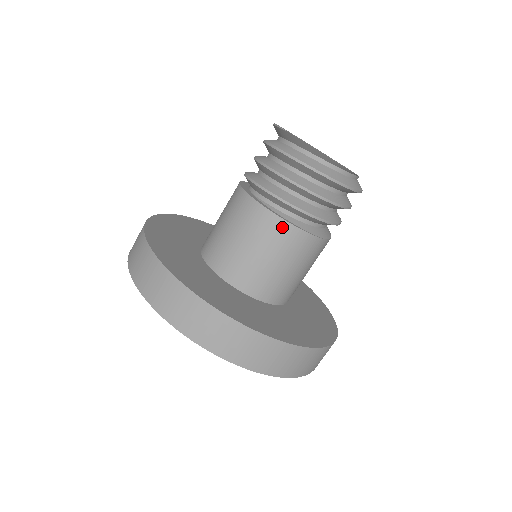
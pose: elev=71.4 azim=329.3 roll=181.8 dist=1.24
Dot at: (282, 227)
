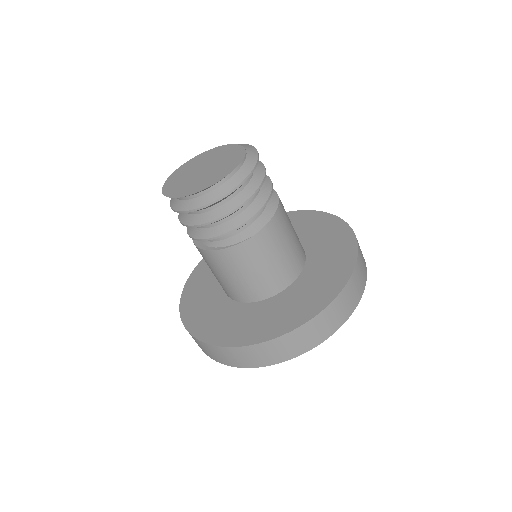
Dot at: (212, 255)
